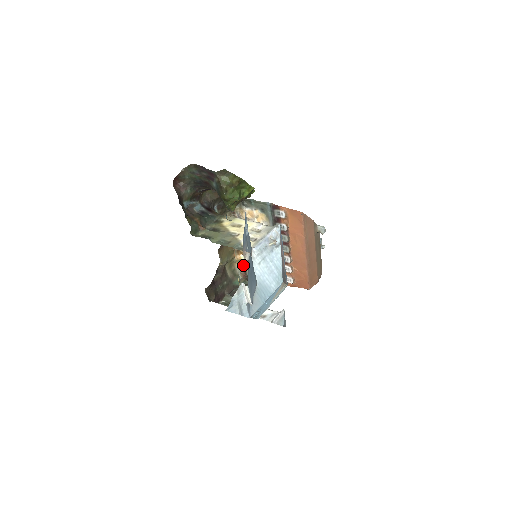
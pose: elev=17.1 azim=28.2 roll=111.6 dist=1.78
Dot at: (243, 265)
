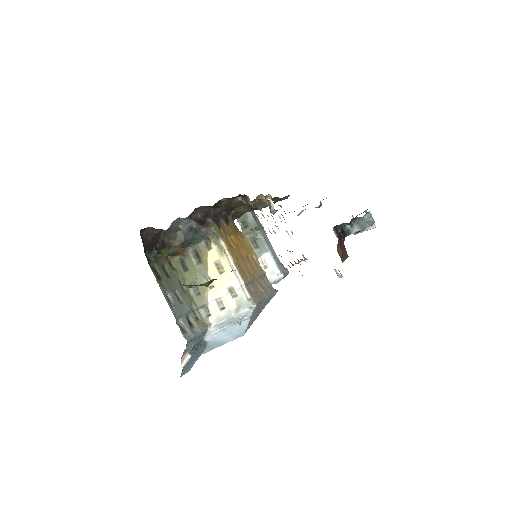
Dot at: occluded
